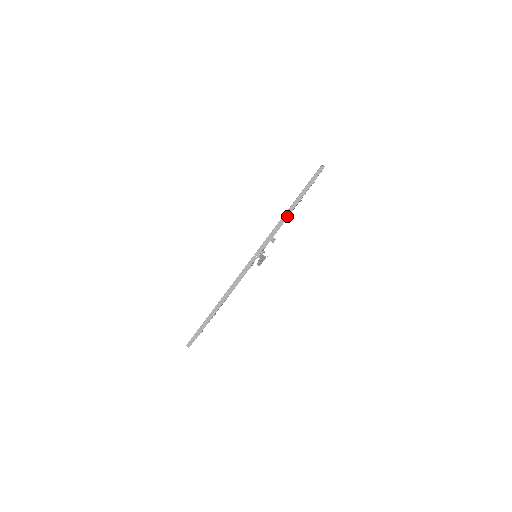
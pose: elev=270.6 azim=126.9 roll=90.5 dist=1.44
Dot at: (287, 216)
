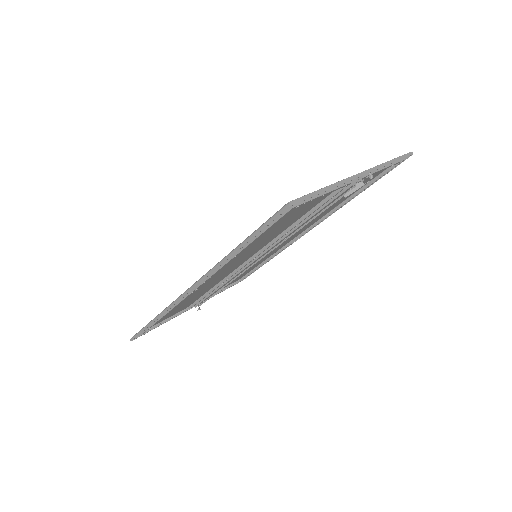
Dot at: (388, 164)
